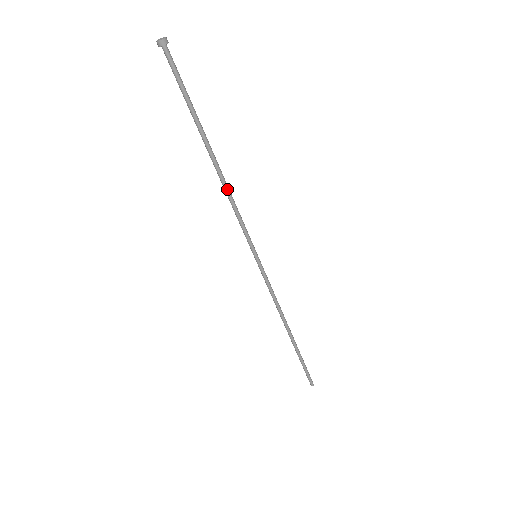
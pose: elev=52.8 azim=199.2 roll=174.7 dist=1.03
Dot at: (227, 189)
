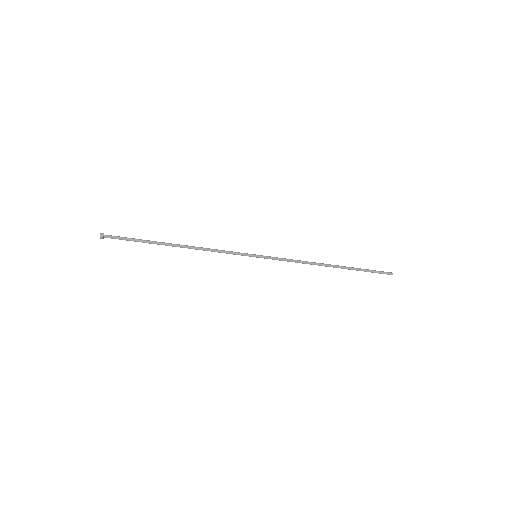
Dot at: (200, 249)
